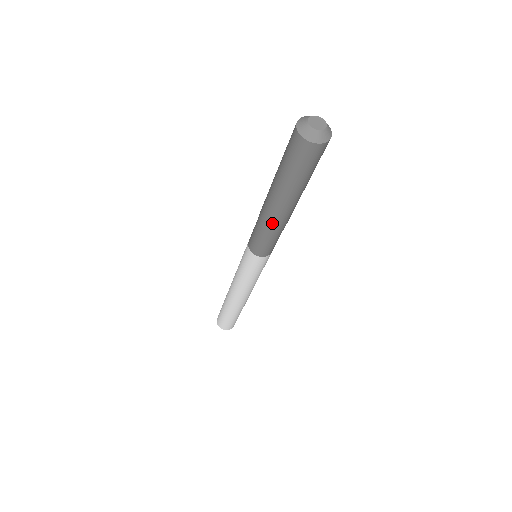
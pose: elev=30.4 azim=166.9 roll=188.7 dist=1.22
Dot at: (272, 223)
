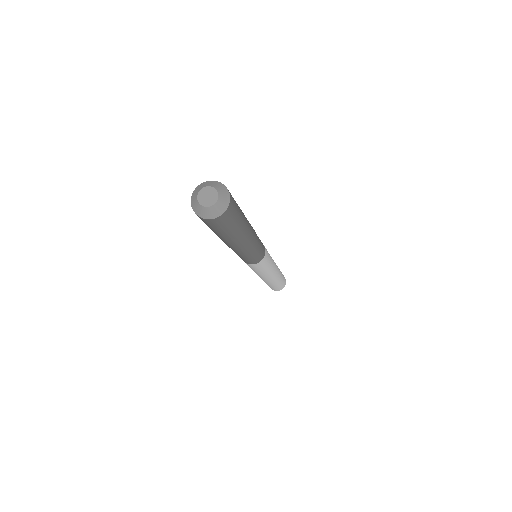
Dot at: (240, 252)
